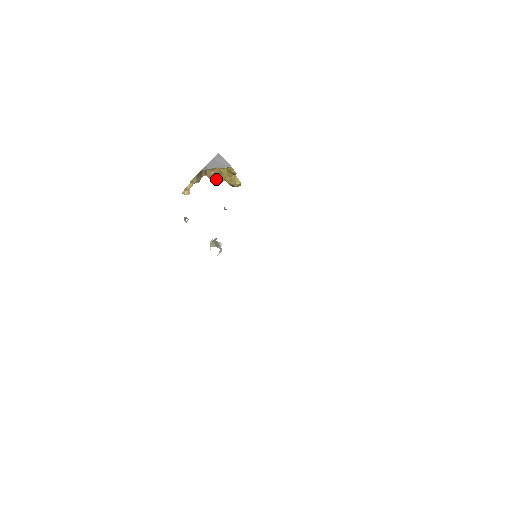
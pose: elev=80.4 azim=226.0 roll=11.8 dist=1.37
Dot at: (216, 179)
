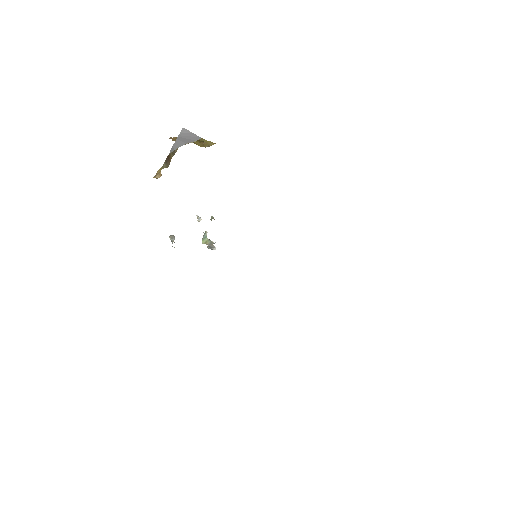
Dot at: occluded
